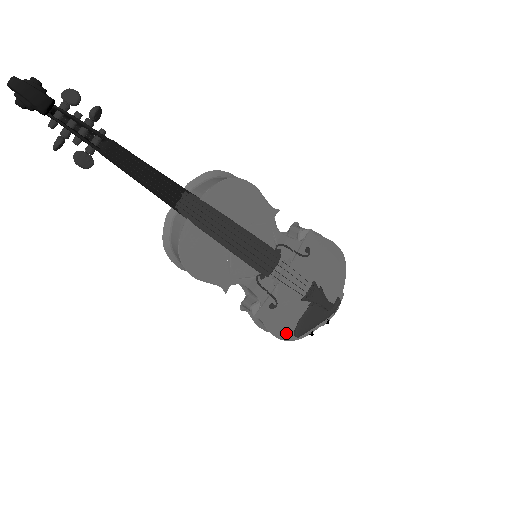
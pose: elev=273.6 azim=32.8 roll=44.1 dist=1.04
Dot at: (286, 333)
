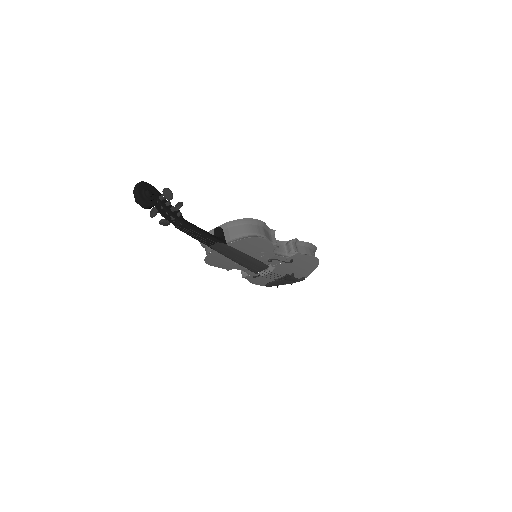
Dot at: (261, 284)
